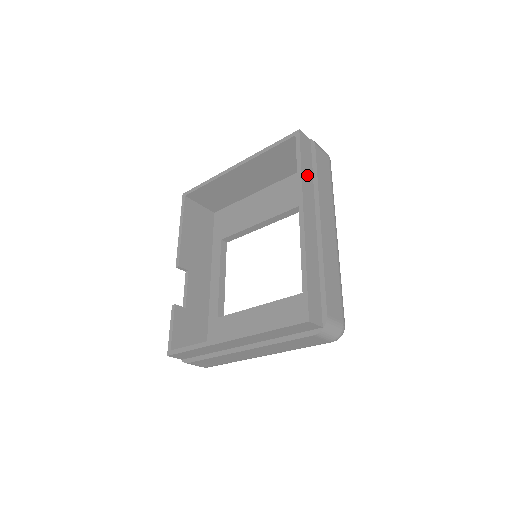
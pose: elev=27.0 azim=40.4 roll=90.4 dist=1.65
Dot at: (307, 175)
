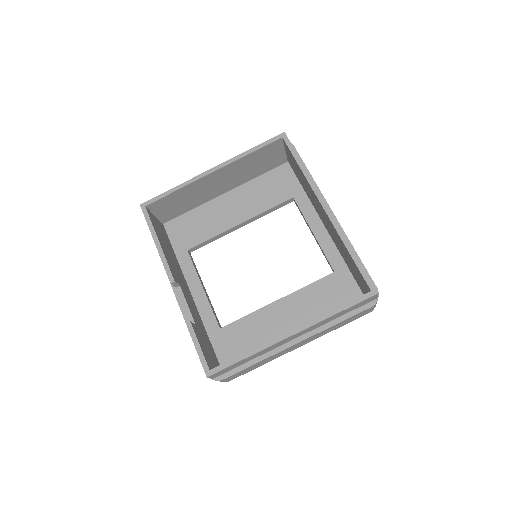
Dot at: occluded
